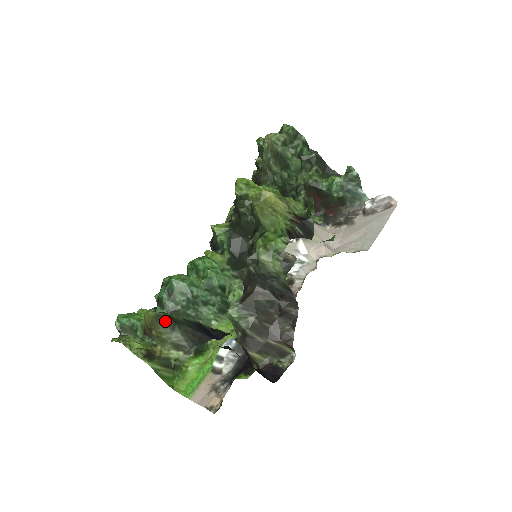
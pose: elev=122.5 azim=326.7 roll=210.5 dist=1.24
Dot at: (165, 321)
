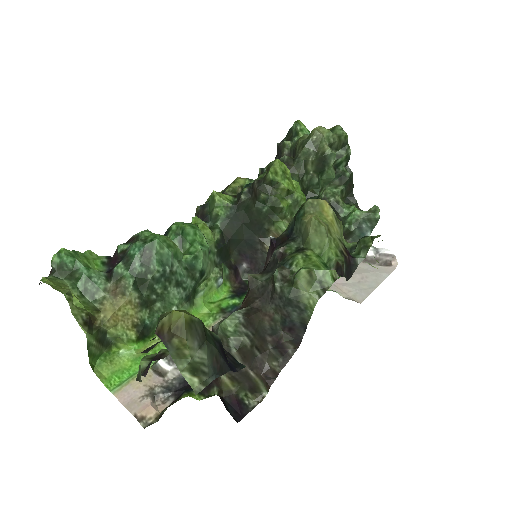
Dot at: (197, 331)
